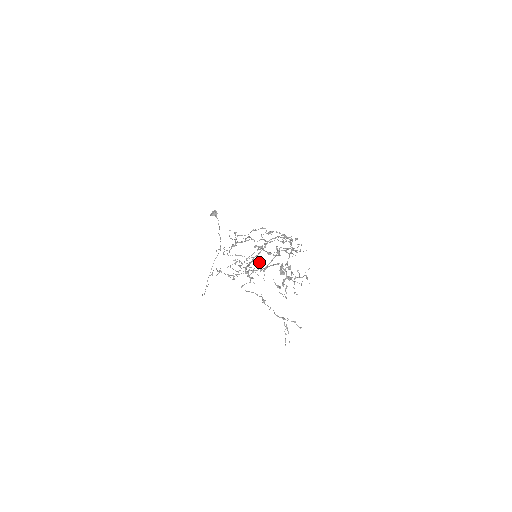
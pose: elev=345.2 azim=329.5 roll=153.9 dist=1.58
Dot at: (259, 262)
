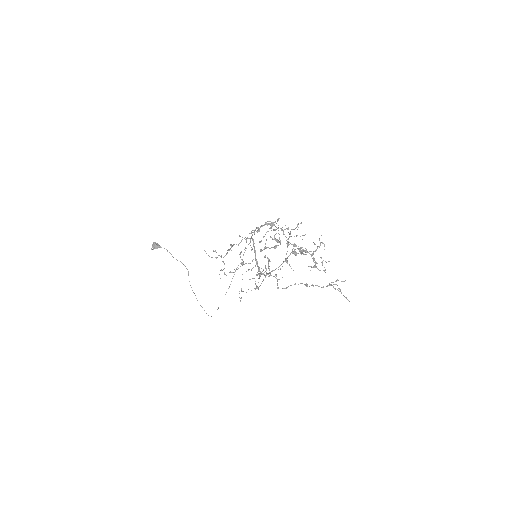
Dot at: (268, 259)
